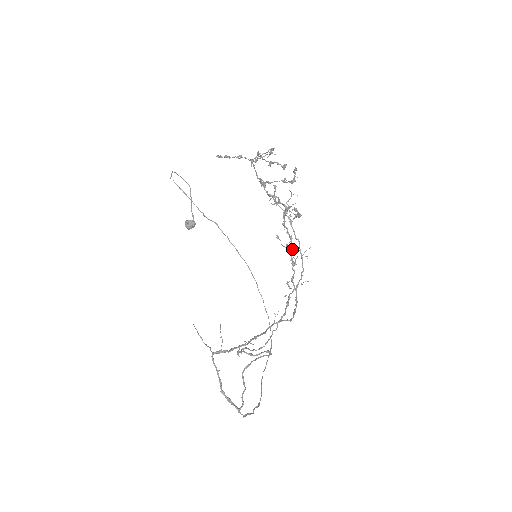
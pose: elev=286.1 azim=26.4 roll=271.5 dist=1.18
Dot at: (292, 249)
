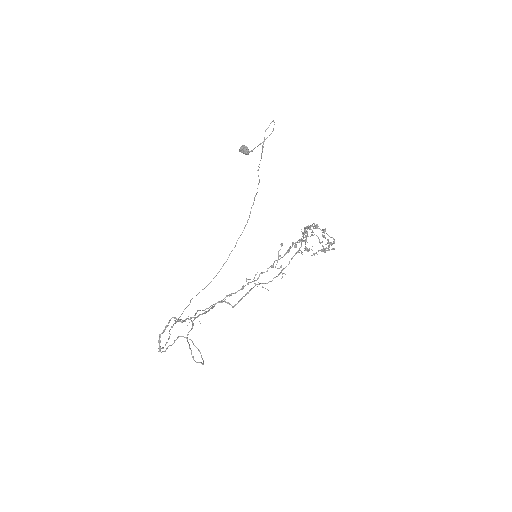
Dot at: occluded
